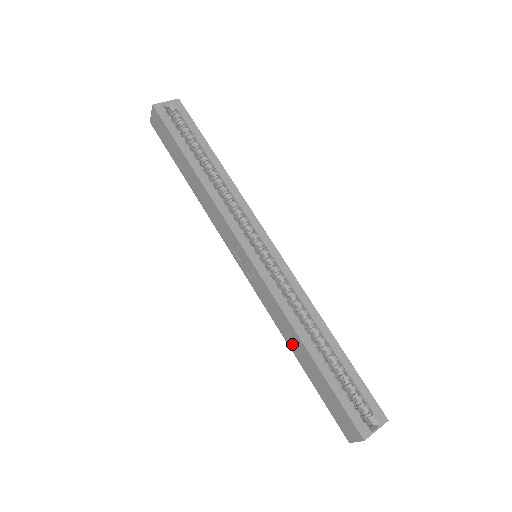
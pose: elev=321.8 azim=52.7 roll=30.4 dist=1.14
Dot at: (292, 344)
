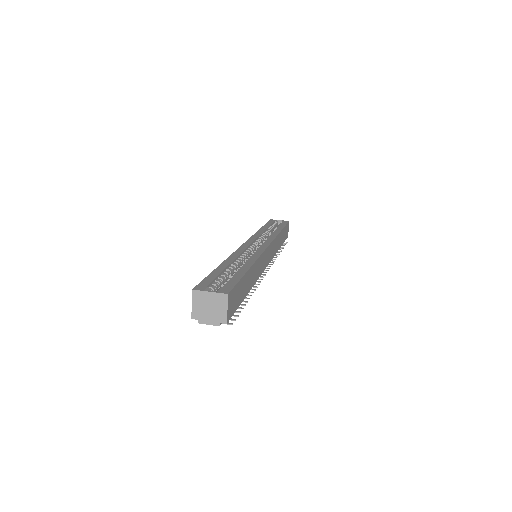
Dot at: occluded
